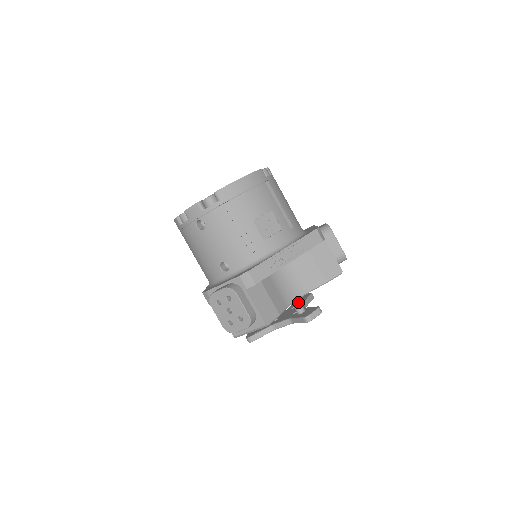
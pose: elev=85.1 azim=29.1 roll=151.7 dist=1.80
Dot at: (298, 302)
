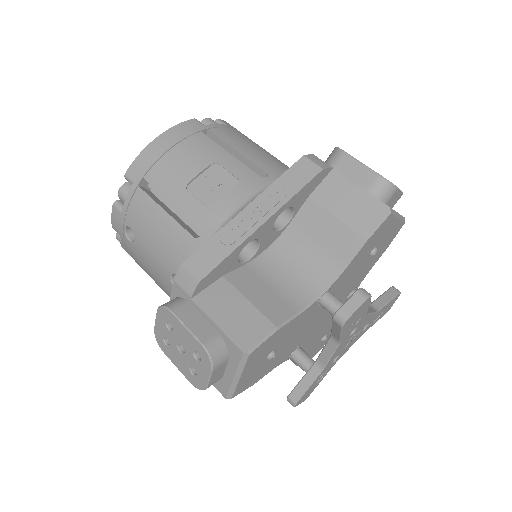
Dot at: (327, 297)
